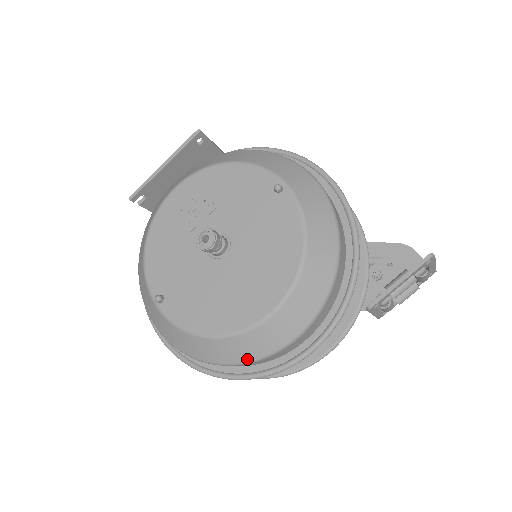
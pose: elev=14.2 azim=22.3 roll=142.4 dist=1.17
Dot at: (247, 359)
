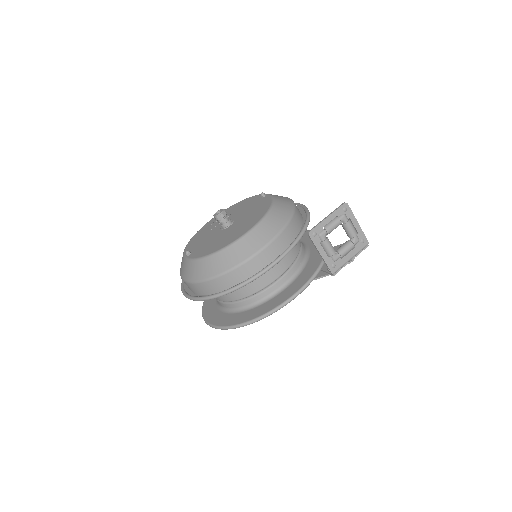
Dot at: (231, 266)
